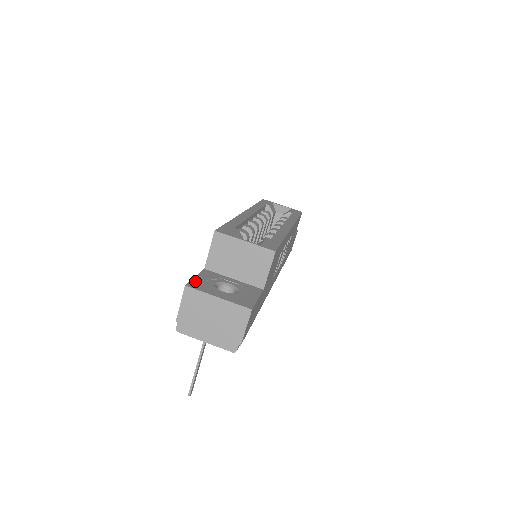
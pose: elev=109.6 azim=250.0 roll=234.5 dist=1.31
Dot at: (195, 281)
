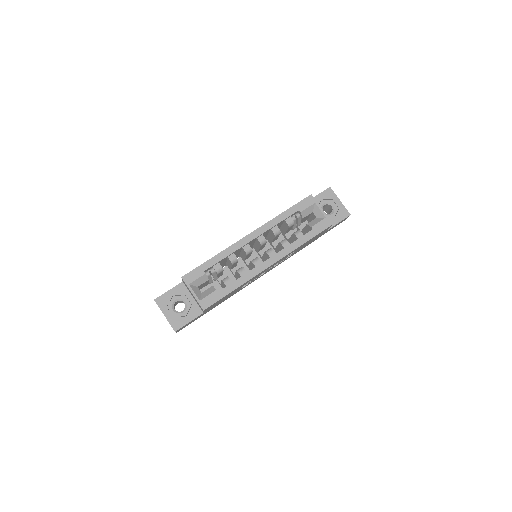
Dot at: (164, 296)
